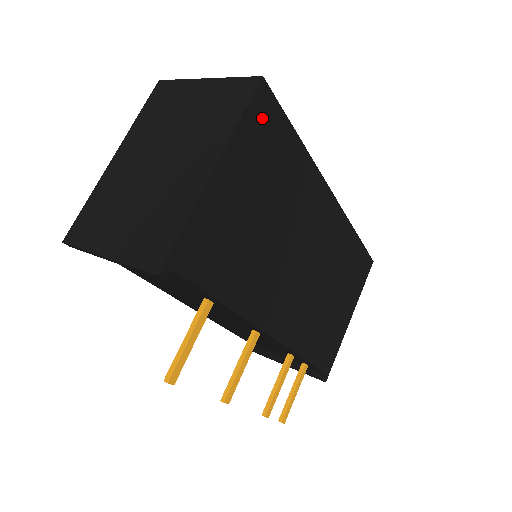
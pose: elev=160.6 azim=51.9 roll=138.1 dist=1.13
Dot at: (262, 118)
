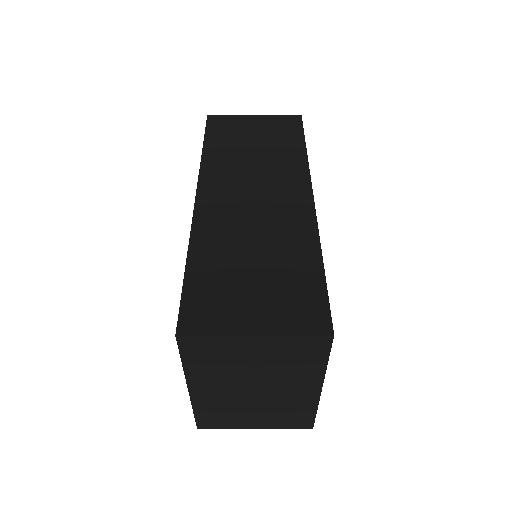
Dot at: occluded
